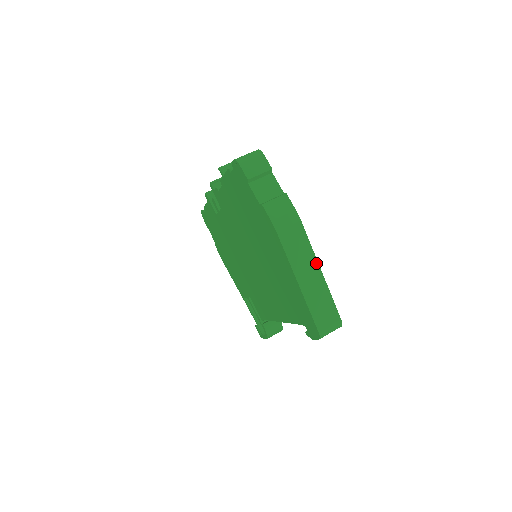
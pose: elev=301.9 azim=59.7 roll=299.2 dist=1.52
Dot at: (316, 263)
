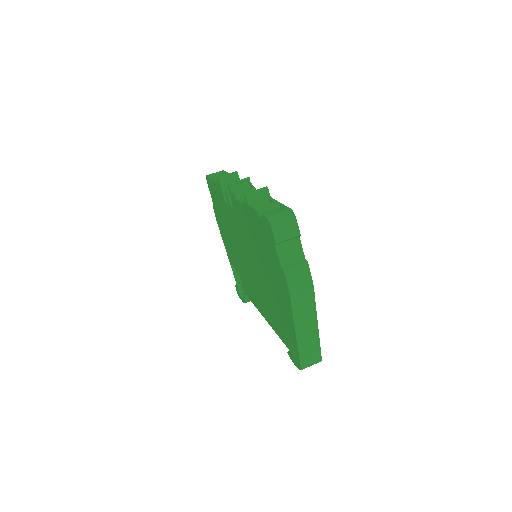
Dot at: (316, 320)
